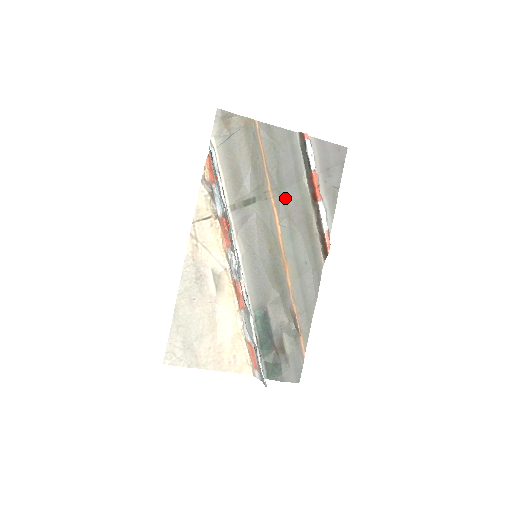
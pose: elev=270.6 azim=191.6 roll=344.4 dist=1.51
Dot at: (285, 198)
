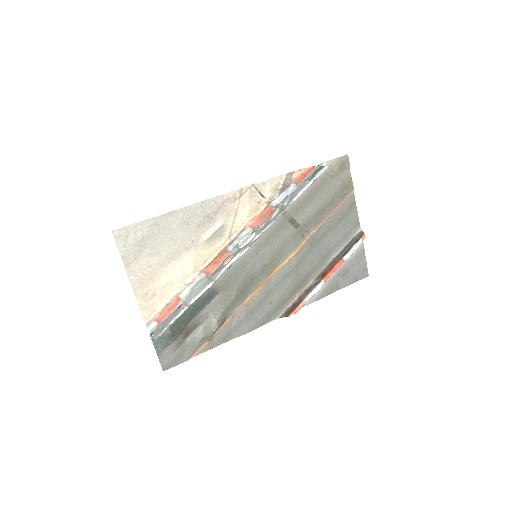
Dot at: (311, 251)
